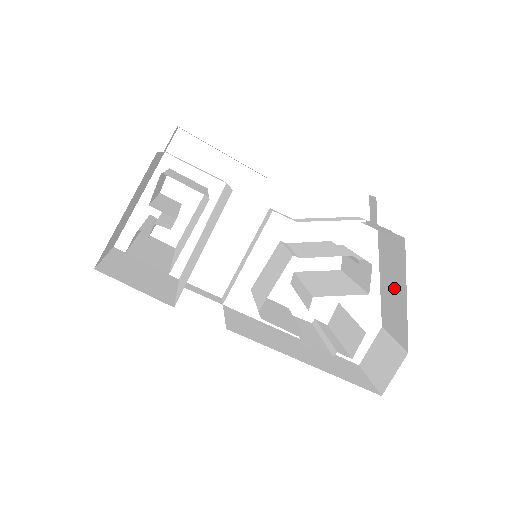
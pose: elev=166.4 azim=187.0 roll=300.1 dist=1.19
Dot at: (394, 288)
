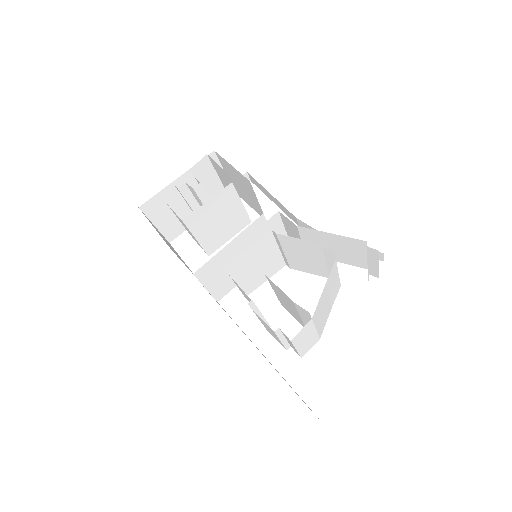
Dot at: occluded
